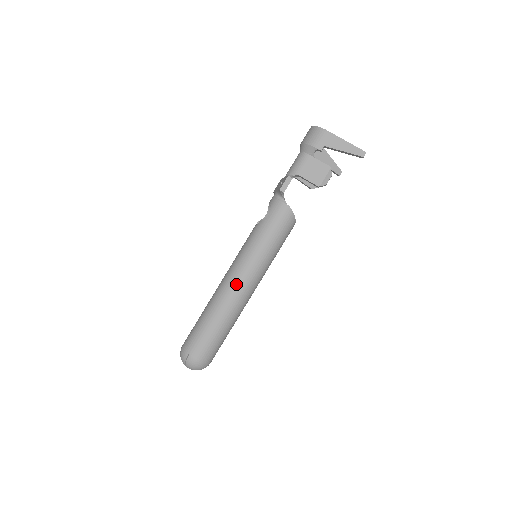
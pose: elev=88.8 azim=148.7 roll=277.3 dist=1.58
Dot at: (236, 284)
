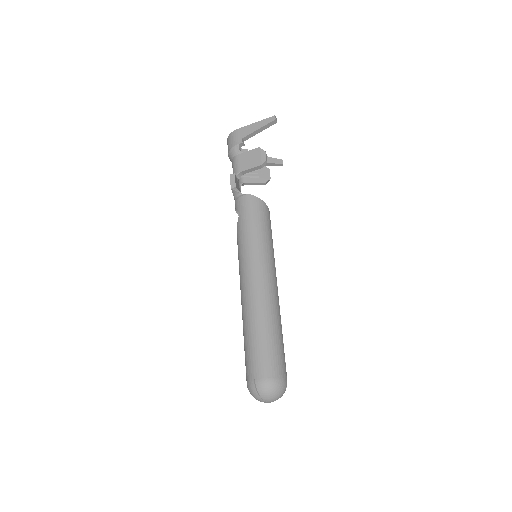
Dot at: (251, 283)
